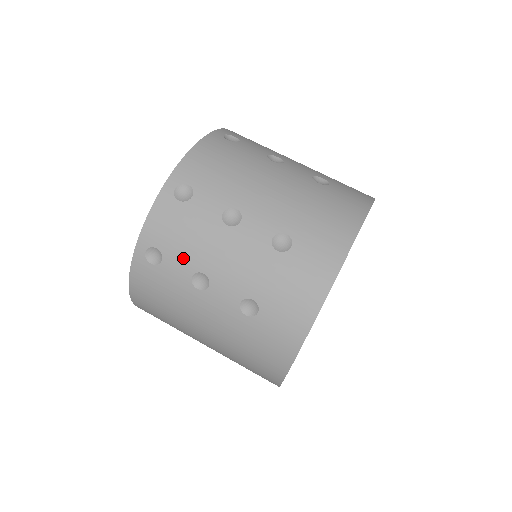
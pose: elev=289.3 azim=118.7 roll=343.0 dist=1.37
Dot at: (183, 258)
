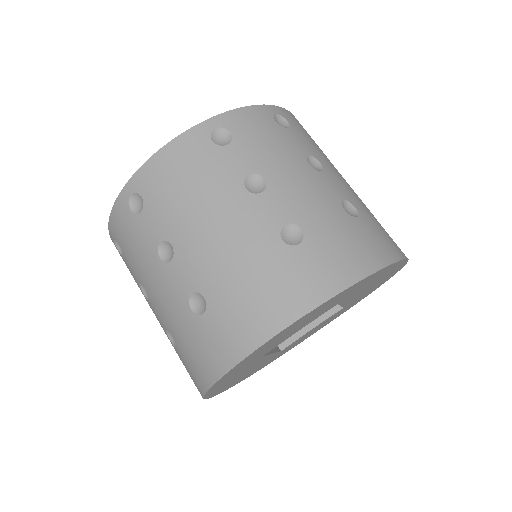
Dot at: (132, 265)
